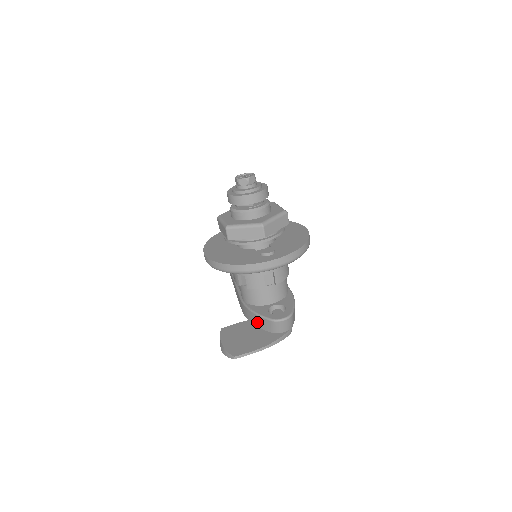
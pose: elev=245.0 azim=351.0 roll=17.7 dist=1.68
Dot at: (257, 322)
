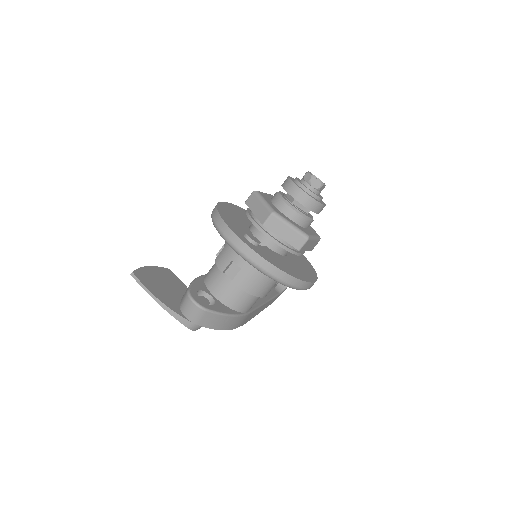
Dot at: occluded
